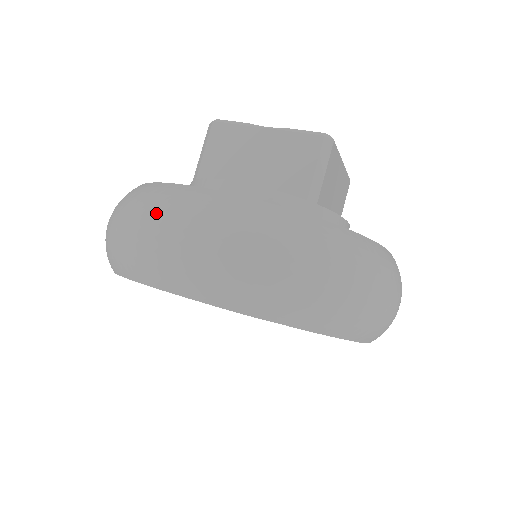
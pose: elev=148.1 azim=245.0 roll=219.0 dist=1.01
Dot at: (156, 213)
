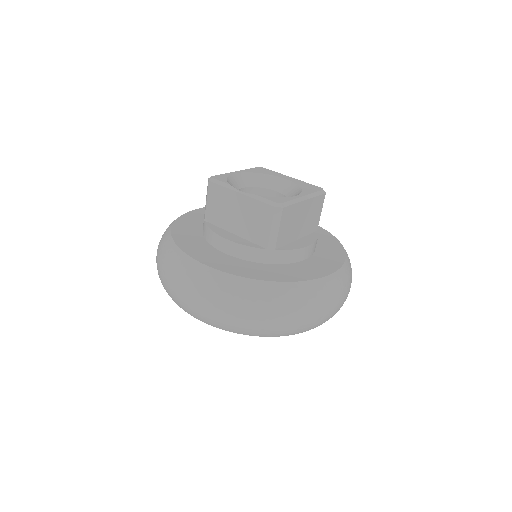
Dot at: (172, 274)
